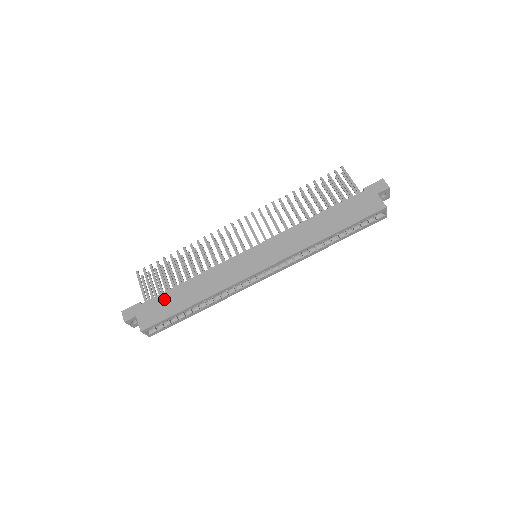
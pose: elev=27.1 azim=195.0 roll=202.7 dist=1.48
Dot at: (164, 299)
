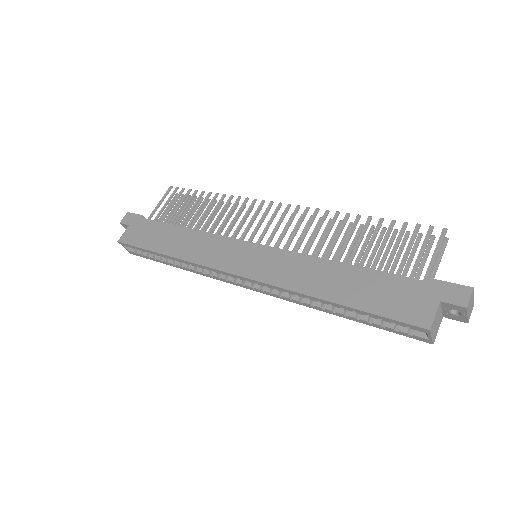
Dot at: (155, 228)
